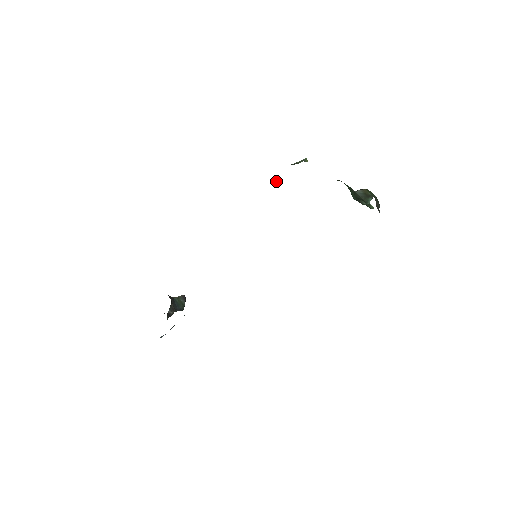
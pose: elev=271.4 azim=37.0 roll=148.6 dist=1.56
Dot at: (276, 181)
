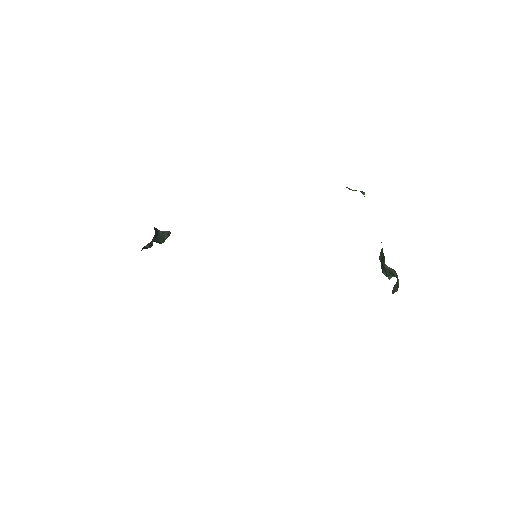
Dot at: occluded
